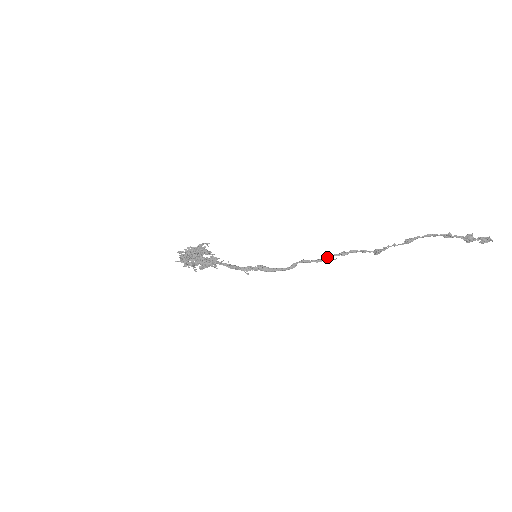
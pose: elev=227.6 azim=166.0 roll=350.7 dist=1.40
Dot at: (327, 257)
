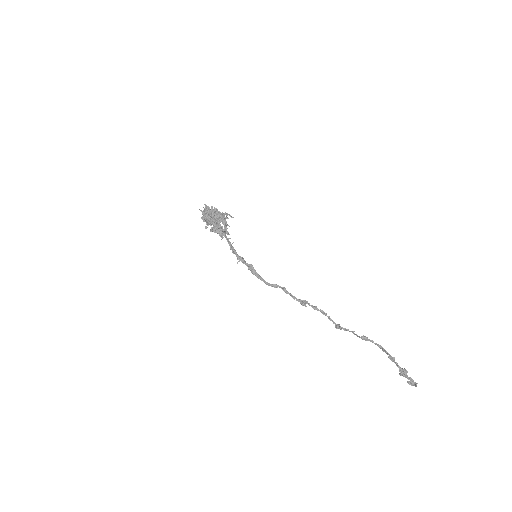
Dot at: (302, 300)
